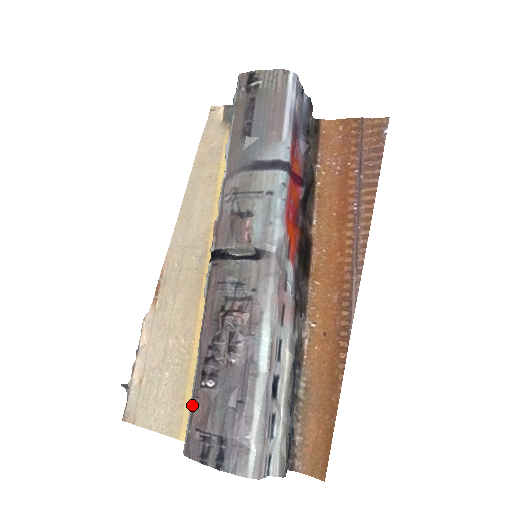
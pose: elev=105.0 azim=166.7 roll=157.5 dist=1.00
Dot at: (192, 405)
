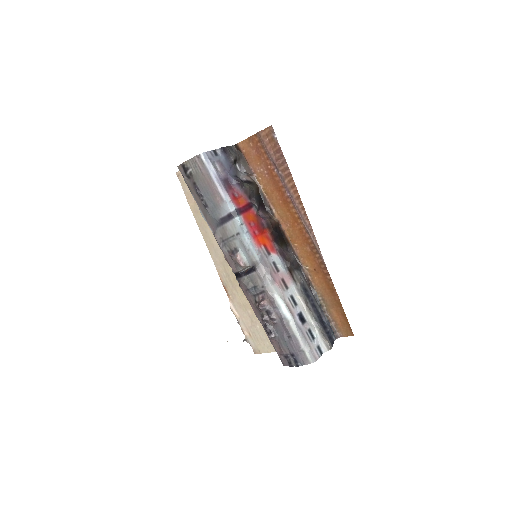
Dot at: (273, 345)
